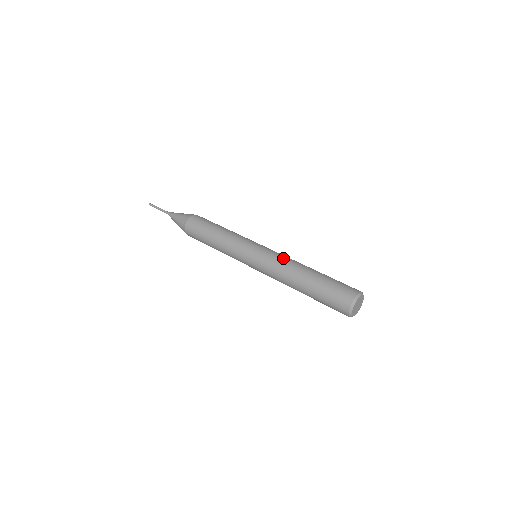
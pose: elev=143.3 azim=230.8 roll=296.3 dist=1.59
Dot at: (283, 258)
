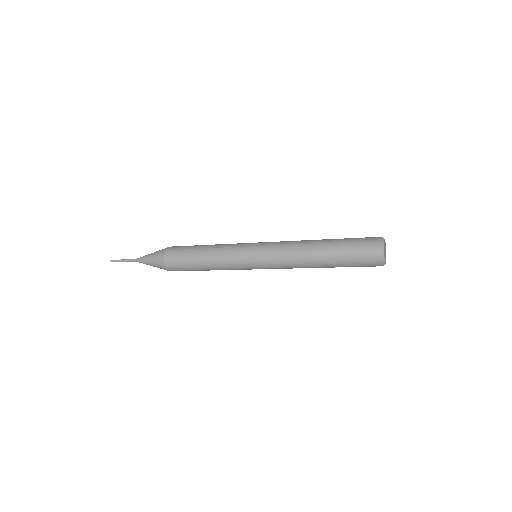
Dot at: (288, 241)
